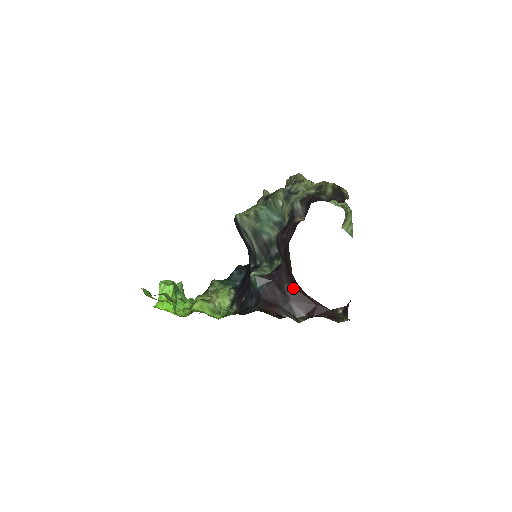
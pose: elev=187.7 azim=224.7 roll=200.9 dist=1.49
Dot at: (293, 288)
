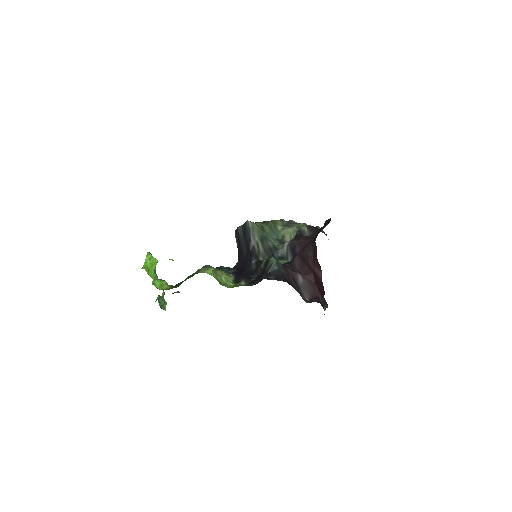
Dot at: (304, 277)
